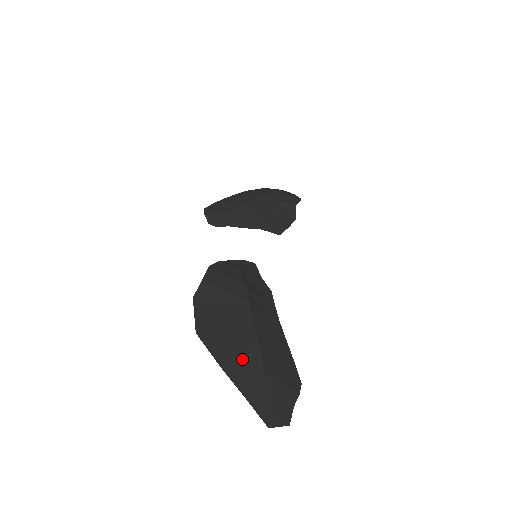
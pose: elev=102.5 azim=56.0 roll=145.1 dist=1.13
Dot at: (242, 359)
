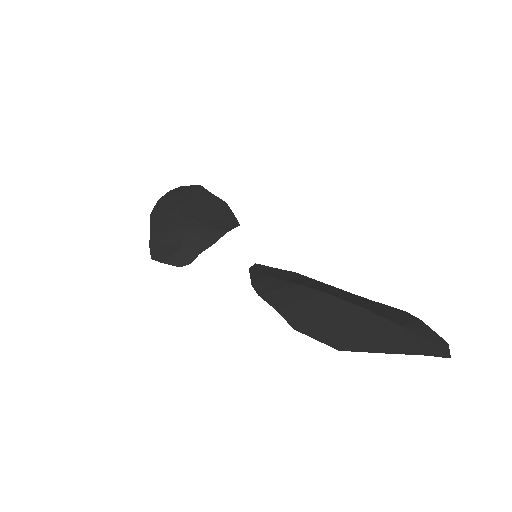
Dot at: (384, 333)
